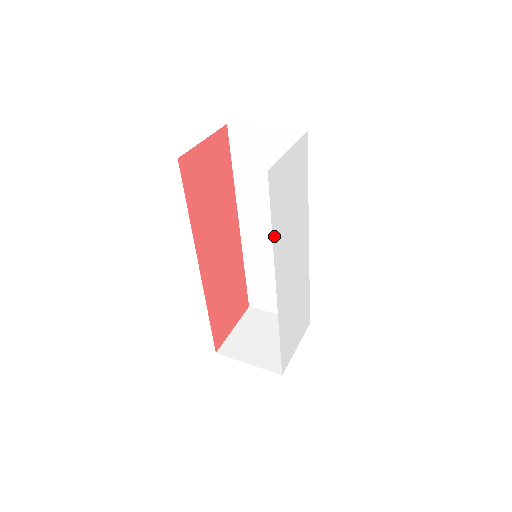
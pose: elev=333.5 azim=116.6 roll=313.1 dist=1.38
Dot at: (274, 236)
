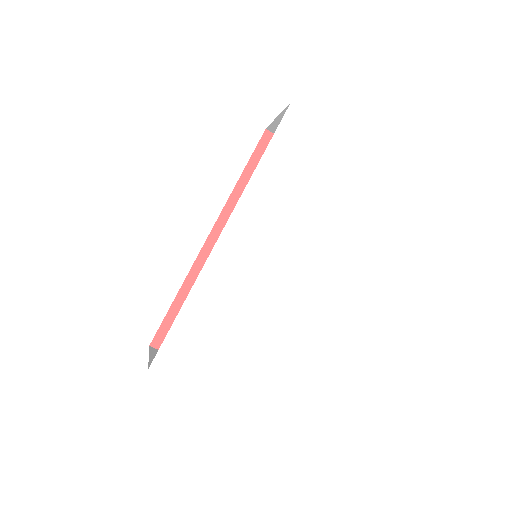
Dot at: (260, 171)
